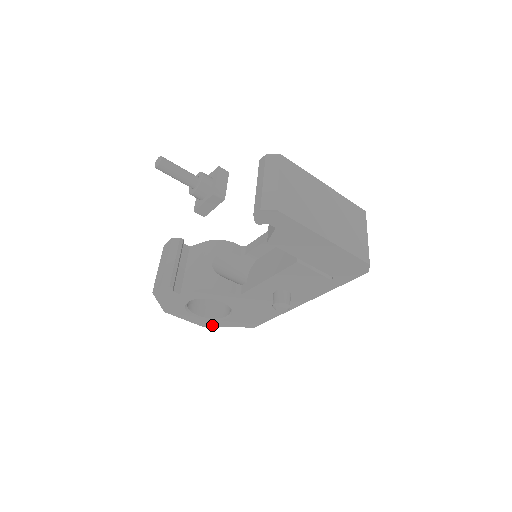
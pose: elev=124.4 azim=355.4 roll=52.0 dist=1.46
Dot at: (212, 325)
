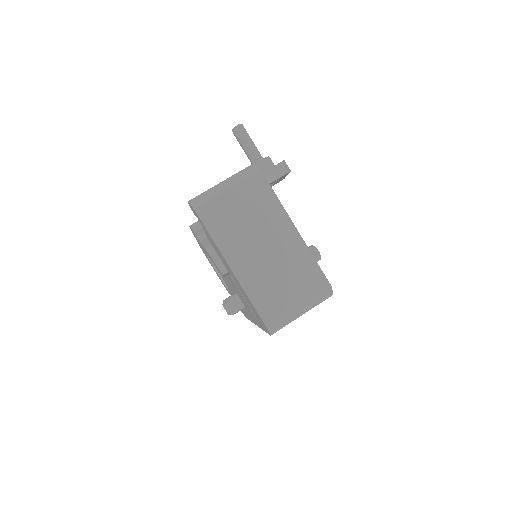
Dot at: occluded
